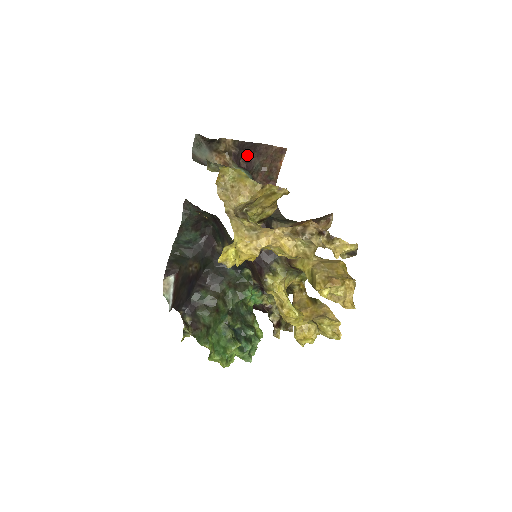
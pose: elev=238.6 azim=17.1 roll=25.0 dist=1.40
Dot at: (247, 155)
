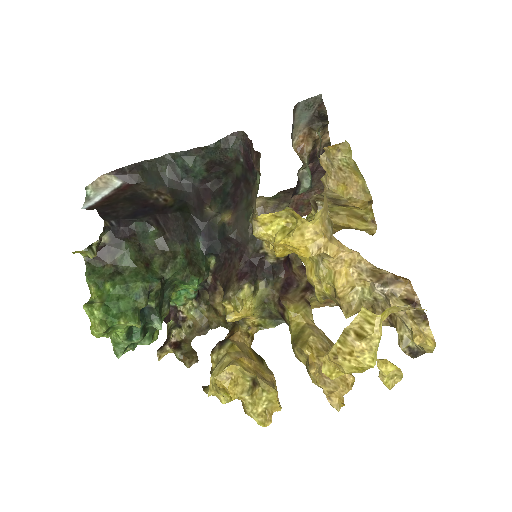
Dot at: (317, 167)
